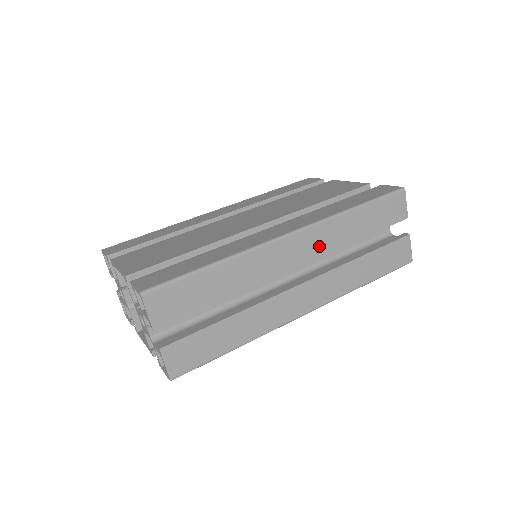
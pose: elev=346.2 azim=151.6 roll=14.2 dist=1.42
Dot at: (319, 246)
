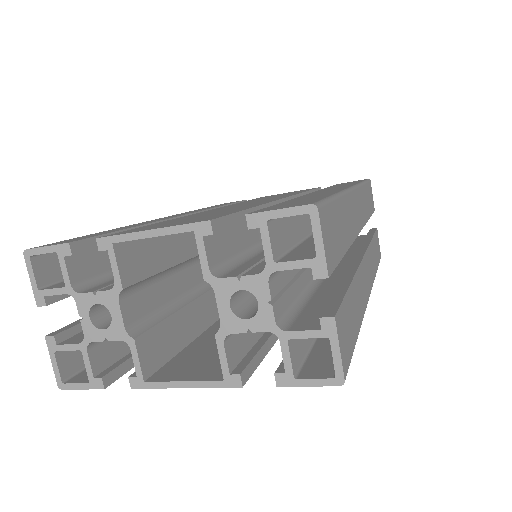
Dot at: (362, 213)
